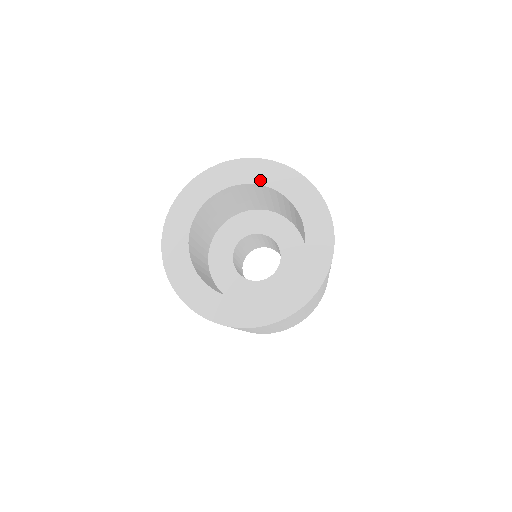
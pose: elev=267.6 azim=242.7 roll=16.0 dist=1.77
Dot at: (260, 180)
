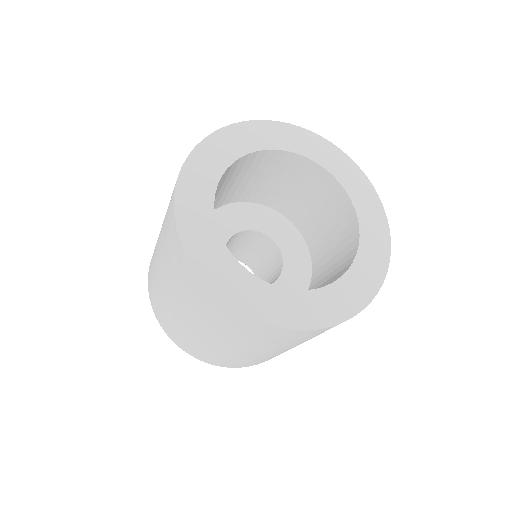
Dot at: (341, 178)
